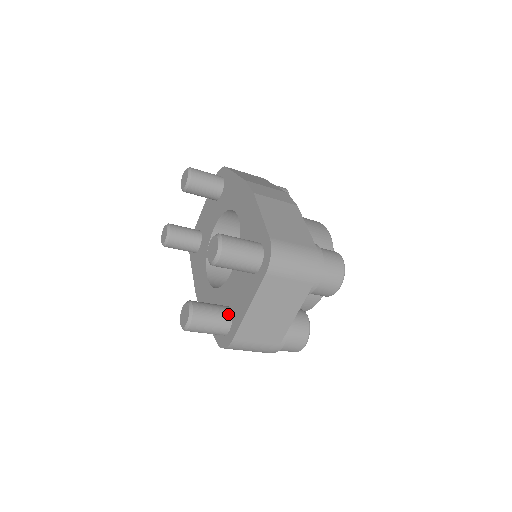
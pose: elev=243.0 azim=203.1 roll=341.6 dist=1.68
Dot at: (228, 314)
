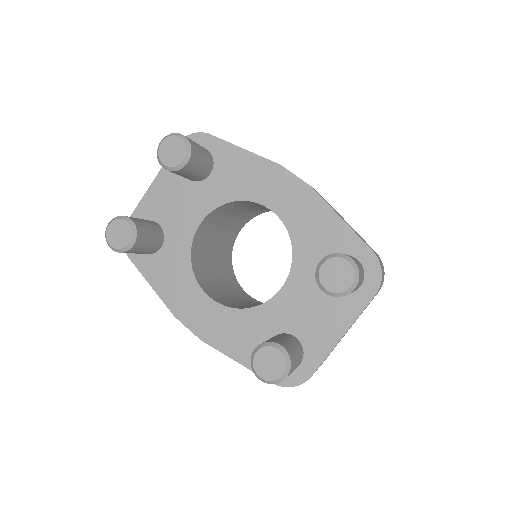
Dot at: (300, 345)
